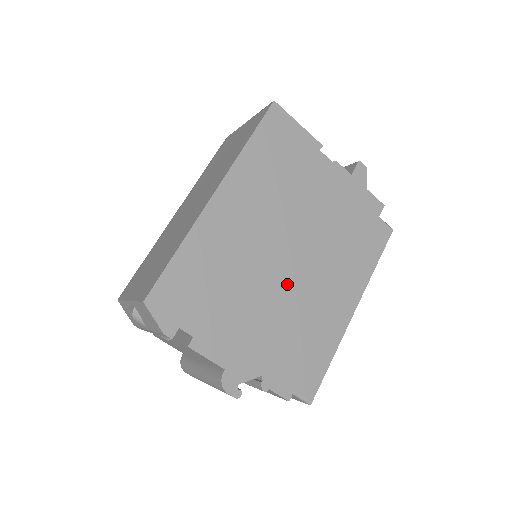
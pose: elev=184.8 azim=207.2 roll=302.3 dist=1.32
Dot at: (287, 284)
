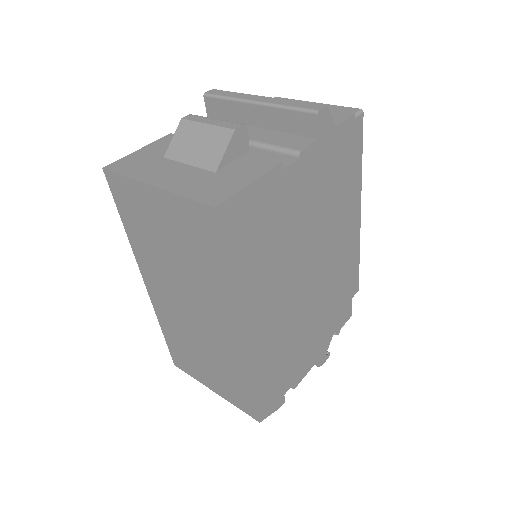
Dot at: (320, 285)
